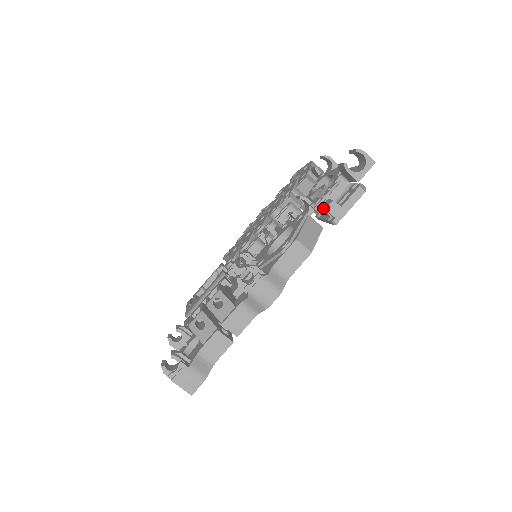
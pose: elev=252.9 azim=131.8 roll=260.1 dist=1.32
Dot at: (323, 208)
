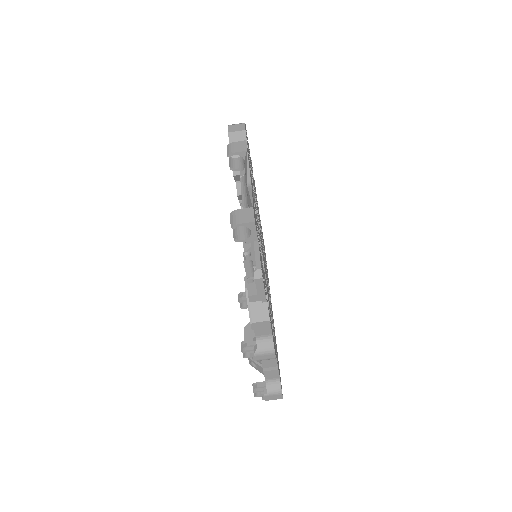
Dot at: occluded
